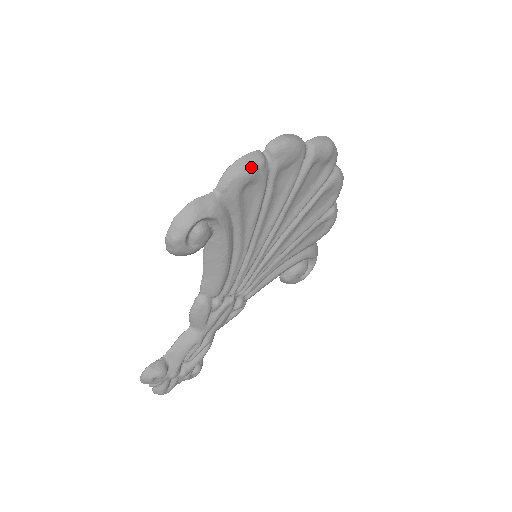
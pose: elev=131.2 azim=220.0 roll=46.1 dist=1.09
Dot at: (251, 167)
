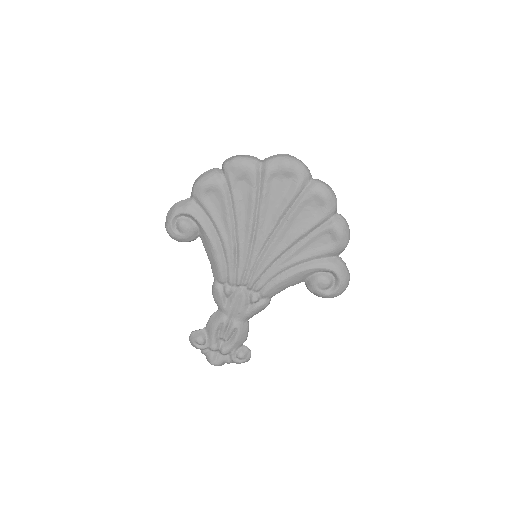
Dot at: (206, 179)
